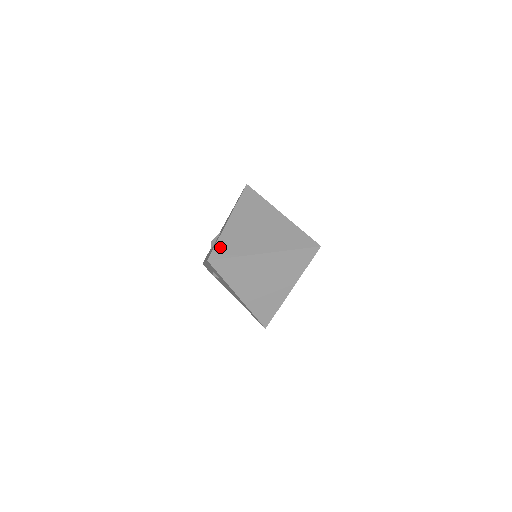
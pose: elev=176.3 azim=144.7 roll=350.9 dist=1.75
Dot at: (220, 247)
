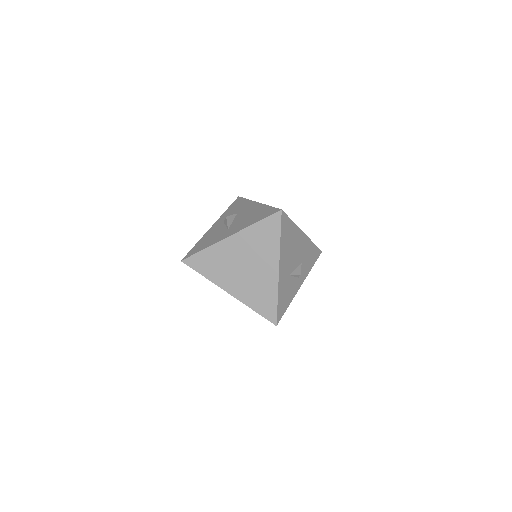
Dot at: (199, 258)
